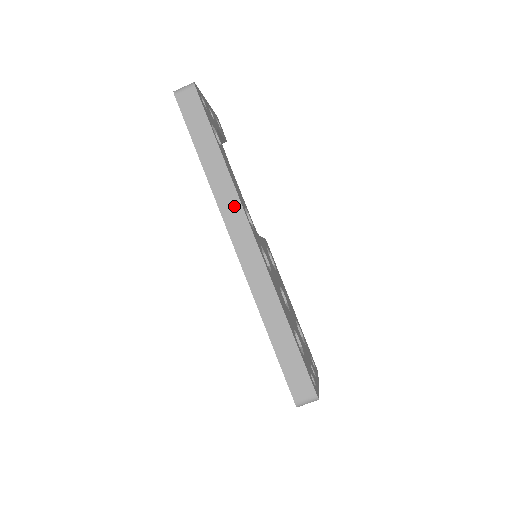
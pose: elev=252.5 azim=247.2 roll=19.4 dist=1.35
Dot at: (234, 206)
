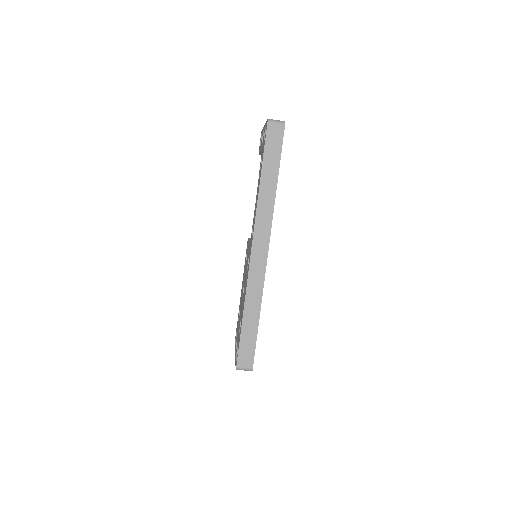
Dot at: (266, 223)
